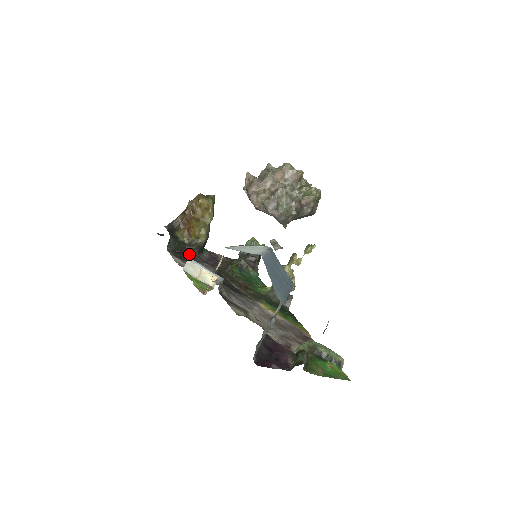
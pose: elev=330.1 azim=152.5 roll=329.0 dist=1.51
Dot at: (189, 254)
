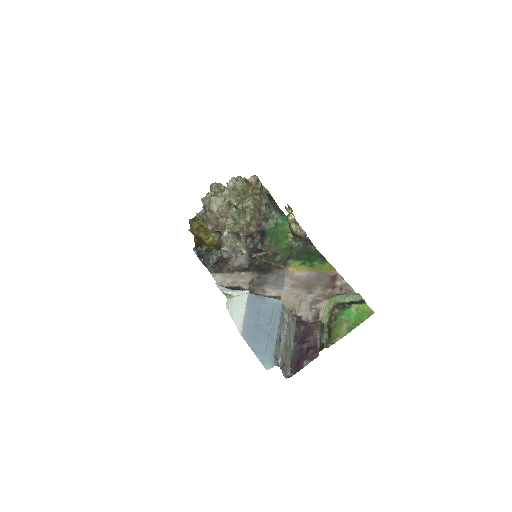
Dot at: occluded
